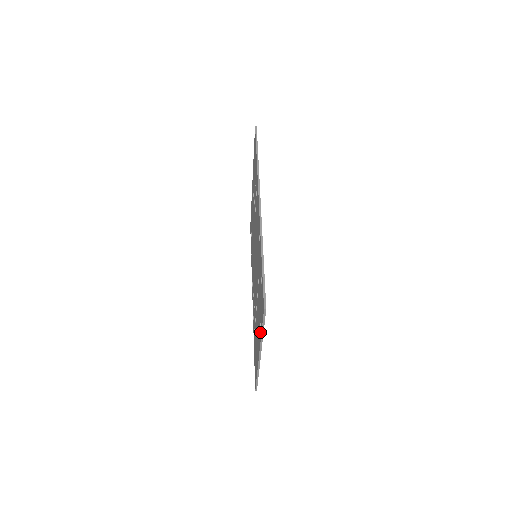
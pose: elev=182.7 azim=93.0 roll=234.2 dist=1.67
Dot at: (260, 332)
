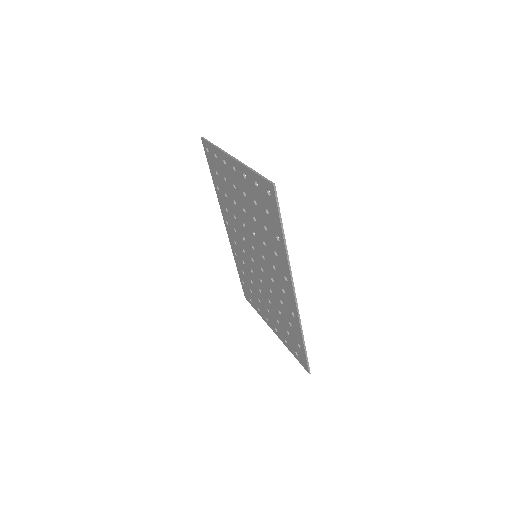
Dot at: (286, 344)
